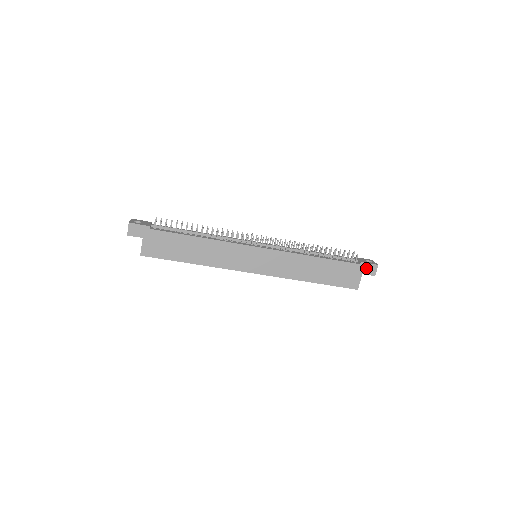
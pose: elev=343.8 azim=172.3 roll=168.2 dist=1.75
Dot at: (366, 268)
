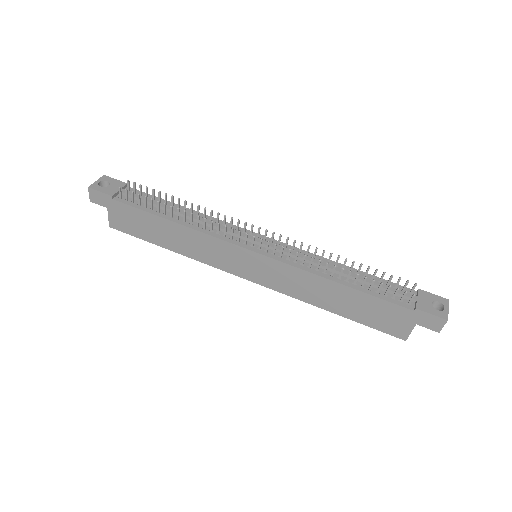
Dot at: (424, 318)
